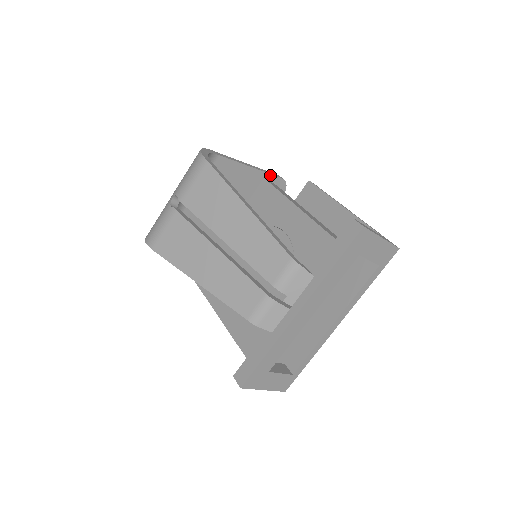
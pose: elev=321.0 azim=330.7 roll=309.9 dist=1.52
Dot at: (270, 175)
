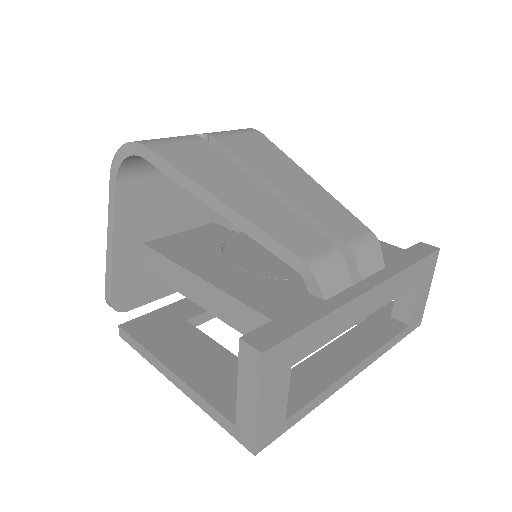
Dot at: occluded
